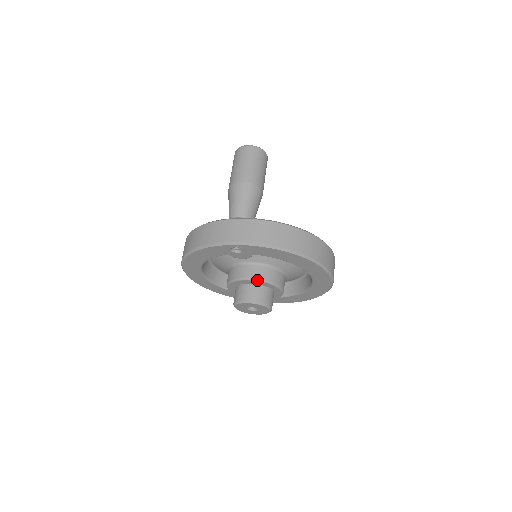
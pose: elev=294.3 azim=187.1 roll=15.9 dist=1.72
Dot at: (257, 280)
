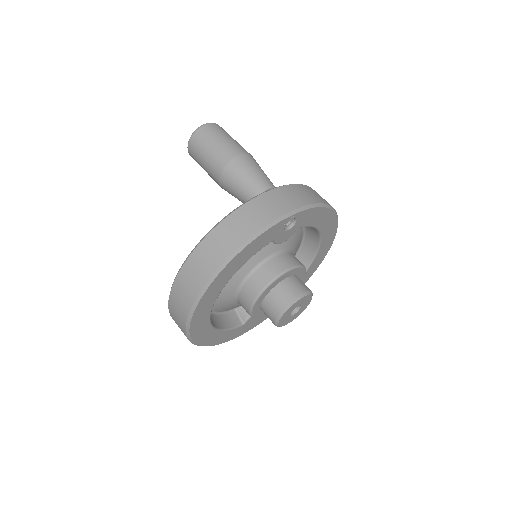
Dot at: (297, 267)
